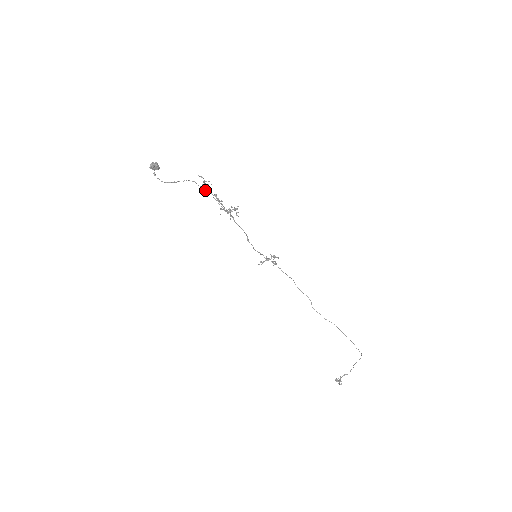
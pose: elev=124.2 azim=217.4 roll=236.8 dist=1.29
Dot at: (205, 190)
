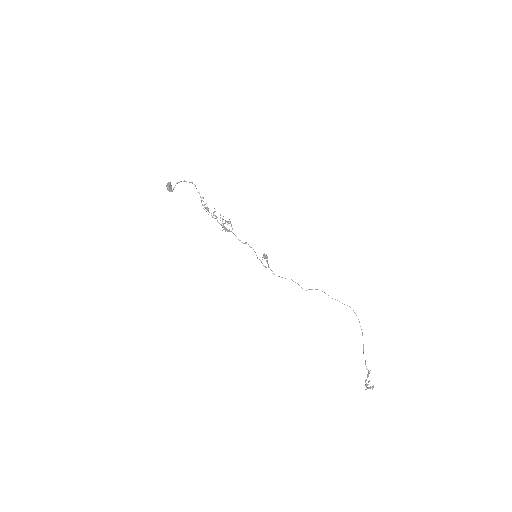
Dot at: occluded
